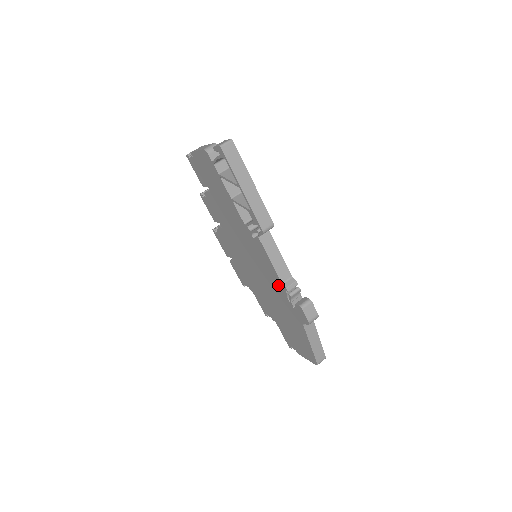
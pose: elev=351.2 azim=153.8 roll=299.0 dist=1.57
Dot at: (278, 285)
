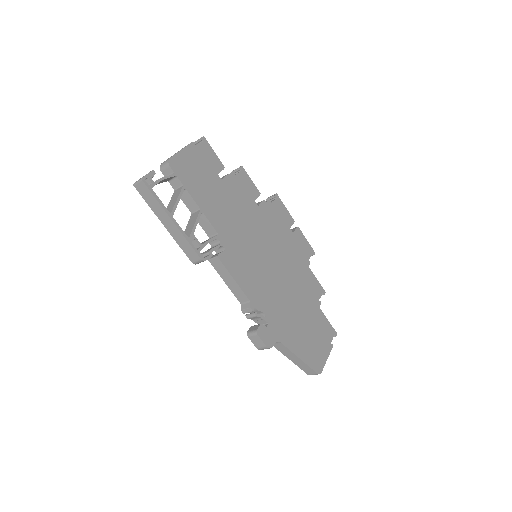
Dot at: occluded
